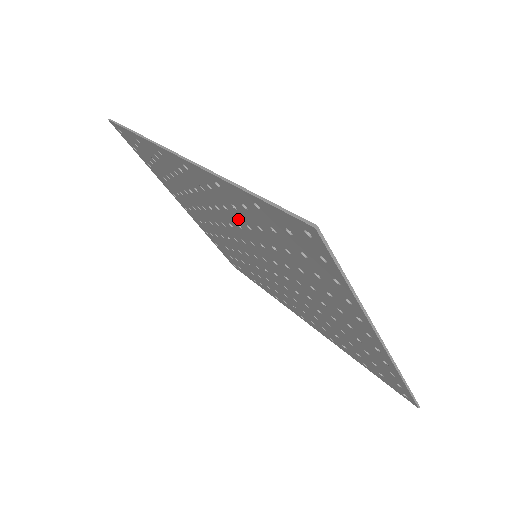
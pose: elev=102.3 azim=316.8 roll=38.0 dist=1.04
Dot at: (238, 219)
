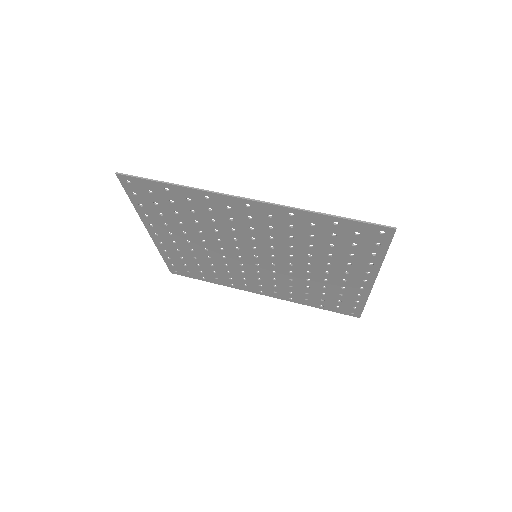
Dot at: (281, 233)
